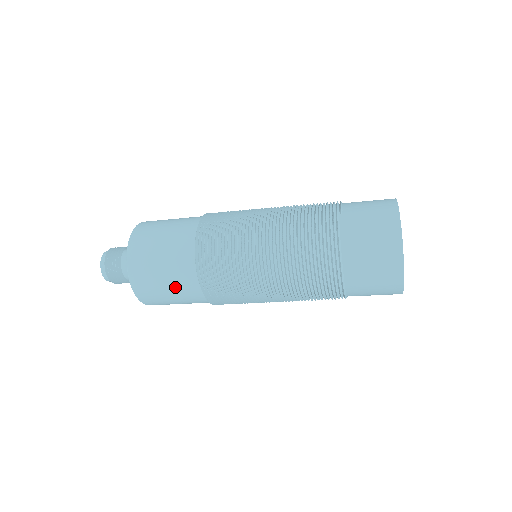
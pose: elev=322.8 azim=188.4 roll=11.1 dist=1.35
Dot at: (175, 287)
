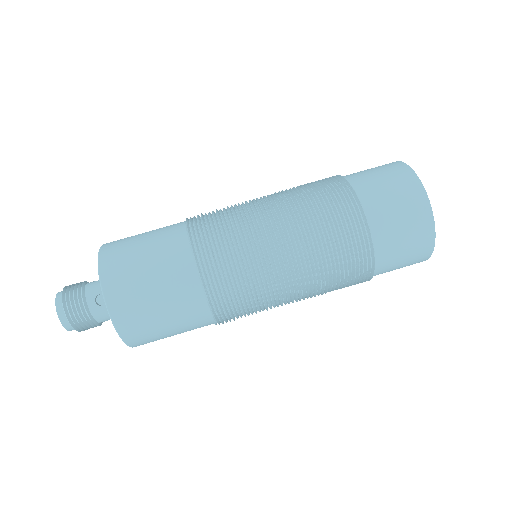
Dot at: (163, 278)
